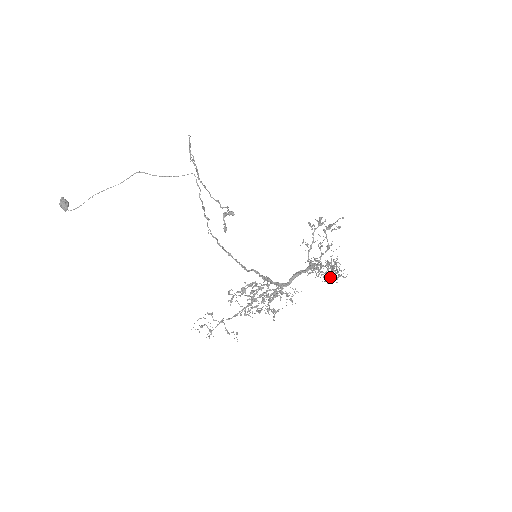
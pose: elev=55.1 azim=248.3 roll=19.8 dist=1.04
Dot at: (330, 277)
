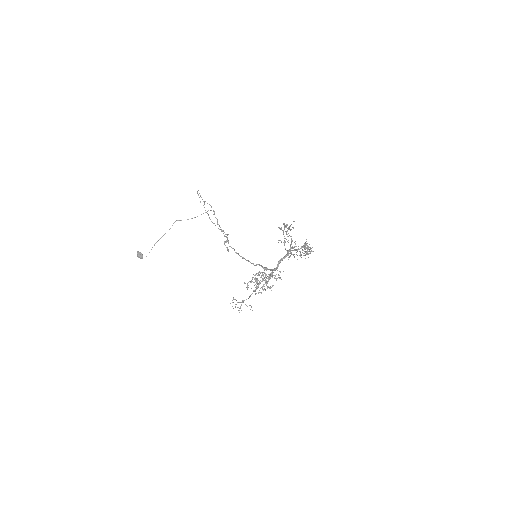
Dot at: occluded
